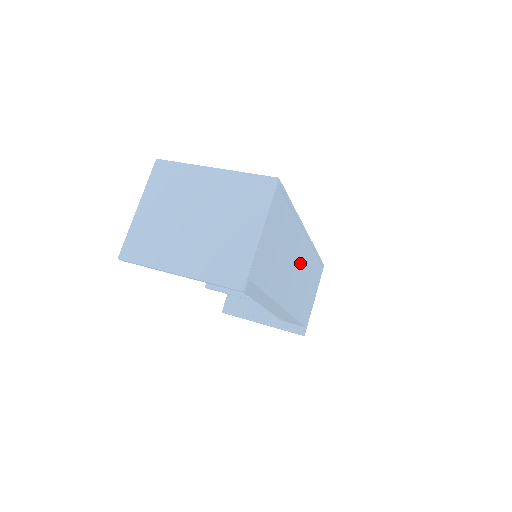
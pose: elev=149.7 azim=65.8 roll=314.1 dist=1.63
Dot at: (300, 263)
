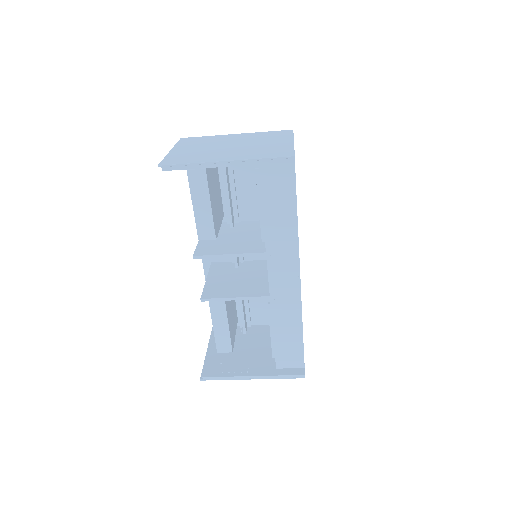
Dot at: occluded
